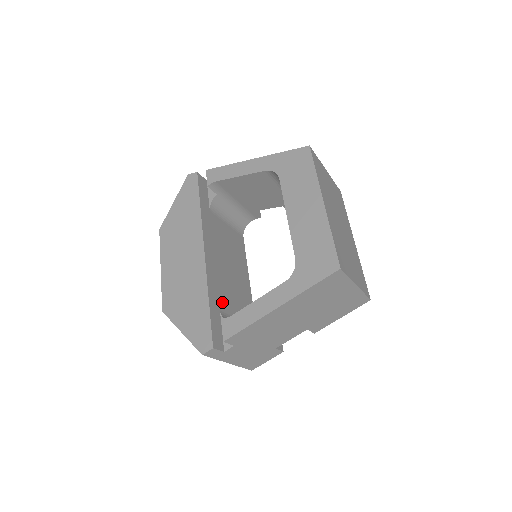
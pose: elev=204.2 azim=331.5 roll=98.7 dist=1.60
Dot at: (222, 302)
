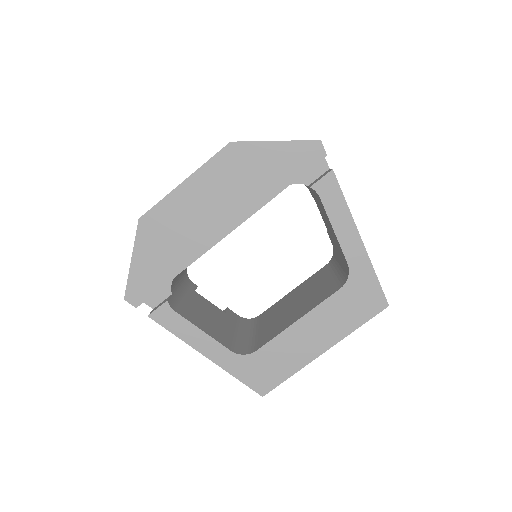
Dot at: occluded
